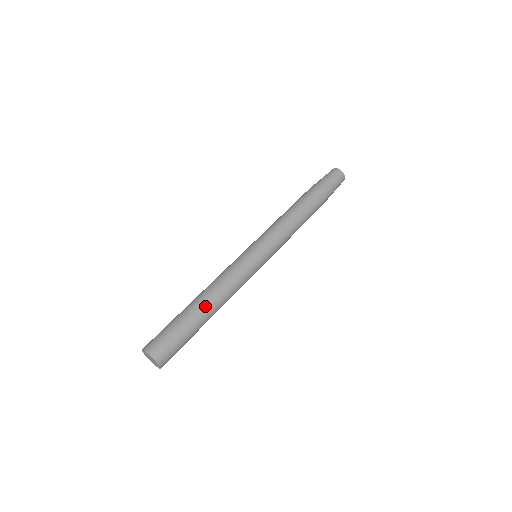
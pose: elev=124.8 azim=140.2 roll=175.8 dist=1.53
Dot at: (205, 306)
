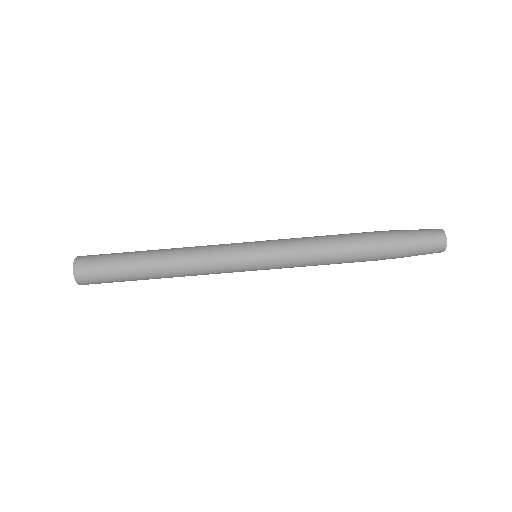
Dot at: (155, 258)
